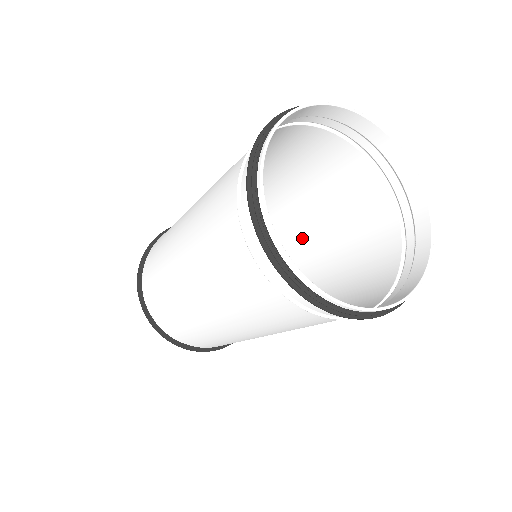
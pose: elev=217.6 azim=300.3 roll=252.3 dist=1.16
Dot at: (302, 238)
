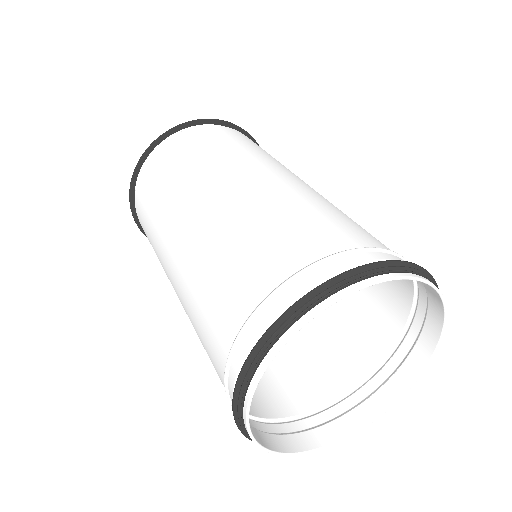
Dot at: occluded
